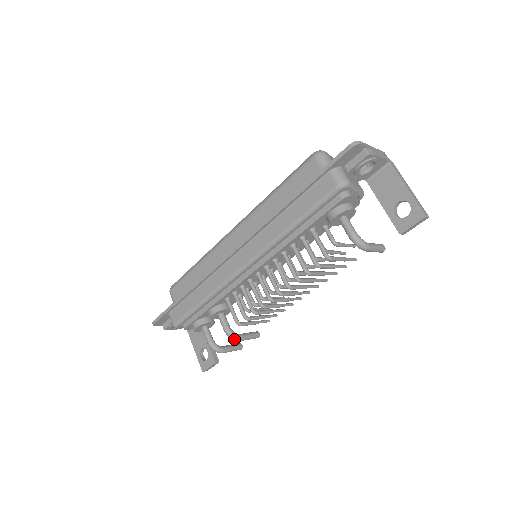
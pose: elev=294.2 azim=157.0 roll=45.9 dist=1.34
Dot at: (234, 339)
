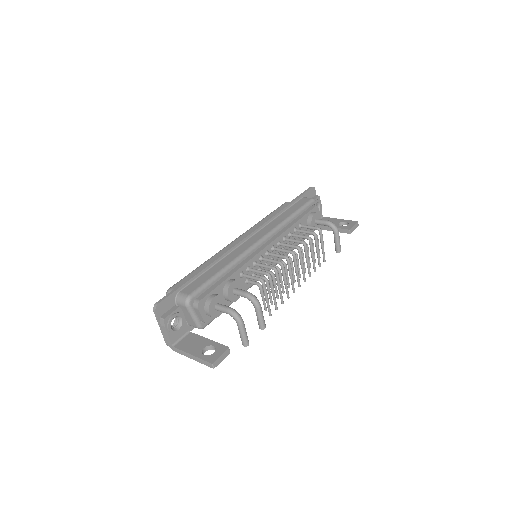
Dot at: (257, 300)
